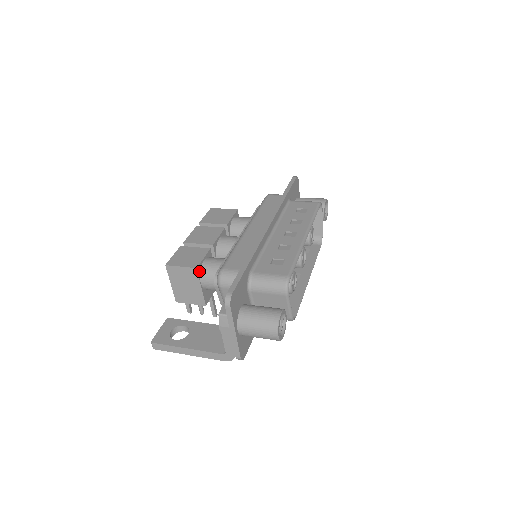
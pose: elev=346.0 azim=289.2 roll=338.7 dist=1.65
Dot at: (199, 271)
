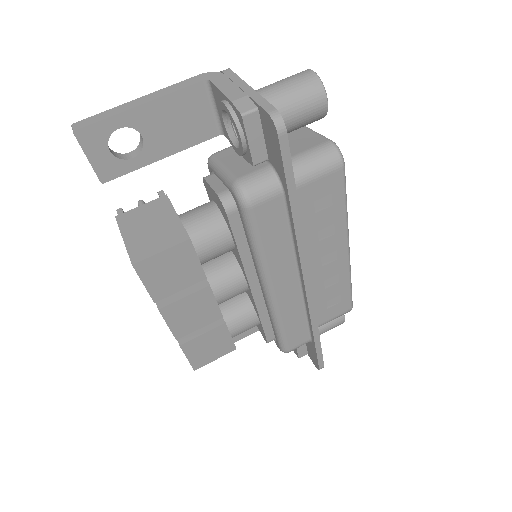
Dot at: occluded
